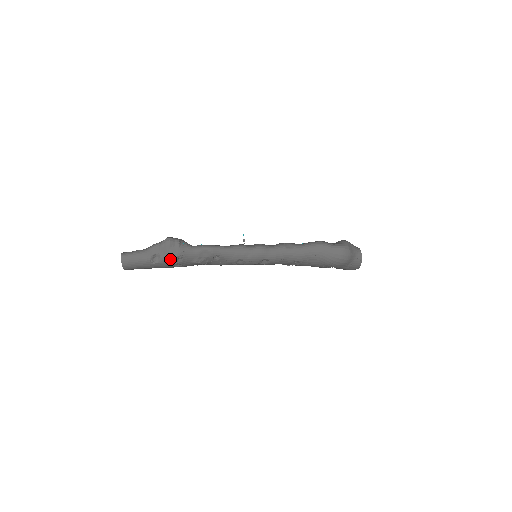
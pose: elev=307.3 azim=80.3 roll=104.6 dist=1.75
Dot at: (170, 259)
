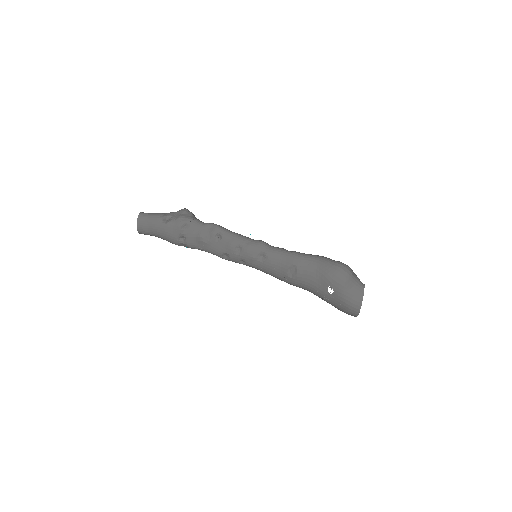
Dot at: (178, 222)
